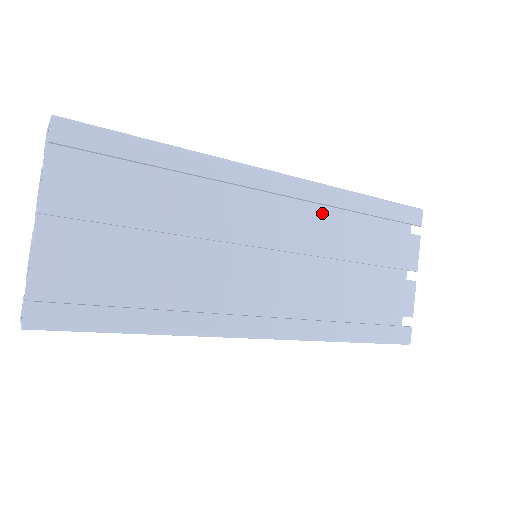
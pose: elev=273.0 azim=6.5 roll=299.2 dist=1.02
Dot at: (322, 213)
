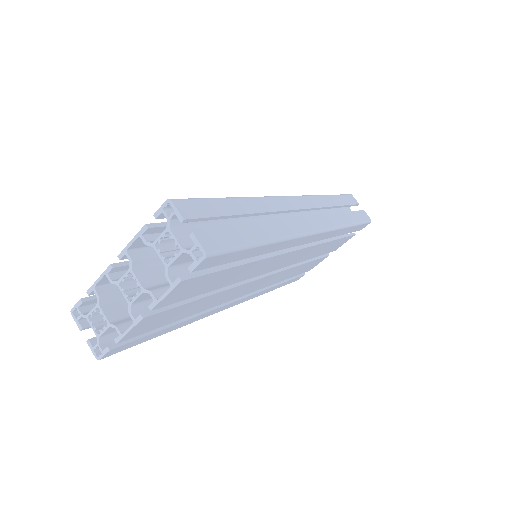
Dot at: occluded
